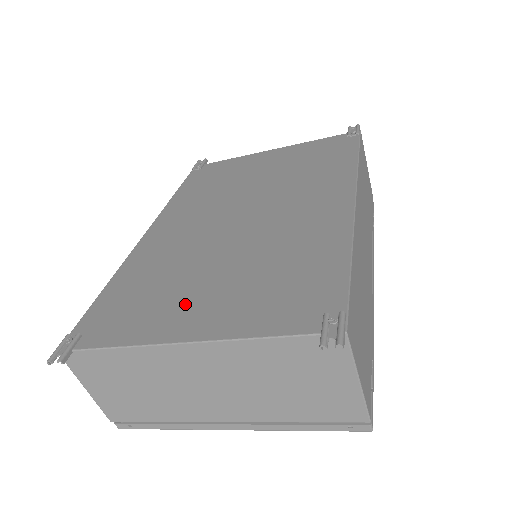
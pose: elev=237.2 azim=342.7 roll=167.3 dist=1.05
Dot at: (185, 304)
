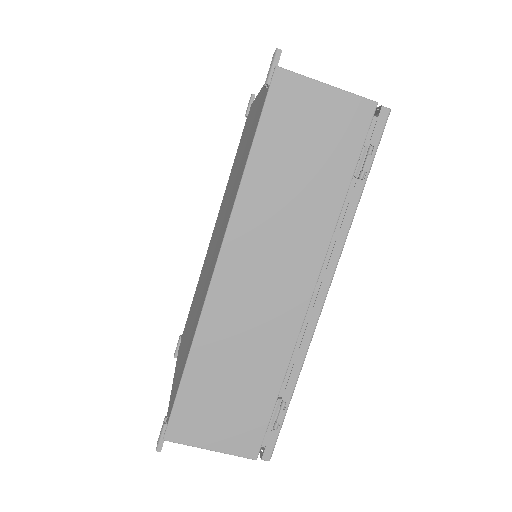
Dot at: occluded
